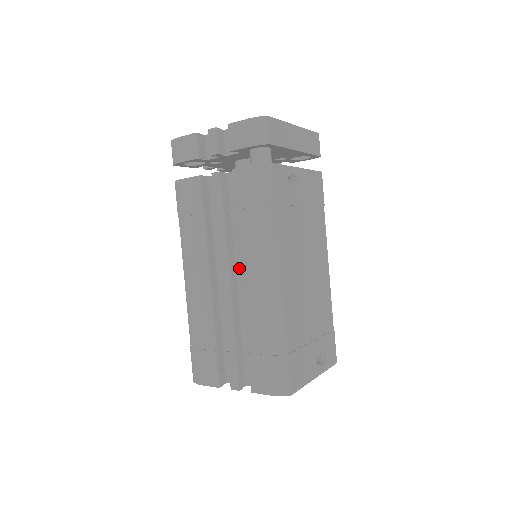
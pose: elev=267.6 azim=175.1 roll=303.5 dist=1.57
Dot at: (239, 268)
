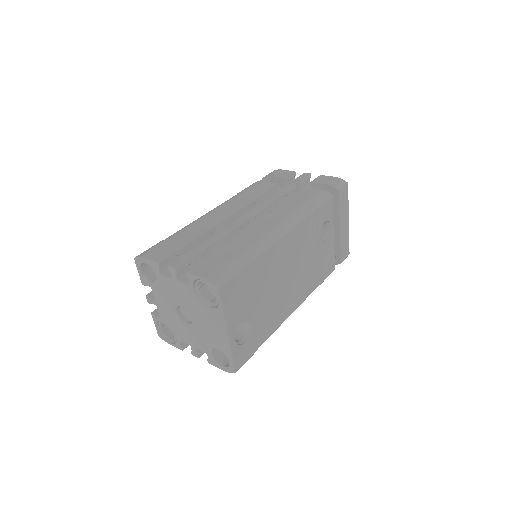
Dot at: occluded
